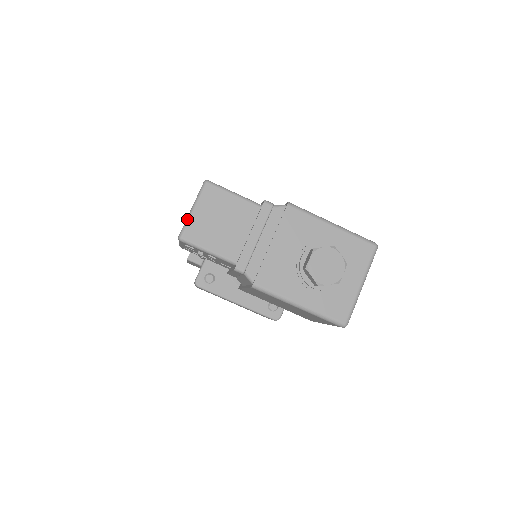
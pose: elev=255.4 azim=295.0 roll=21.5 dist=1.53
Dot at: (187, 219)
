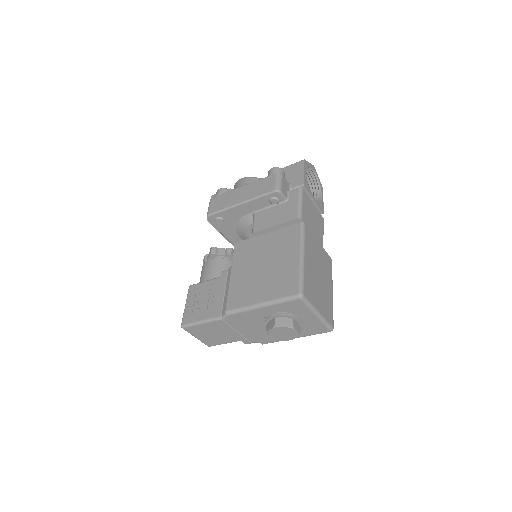
Dot at: occluded
